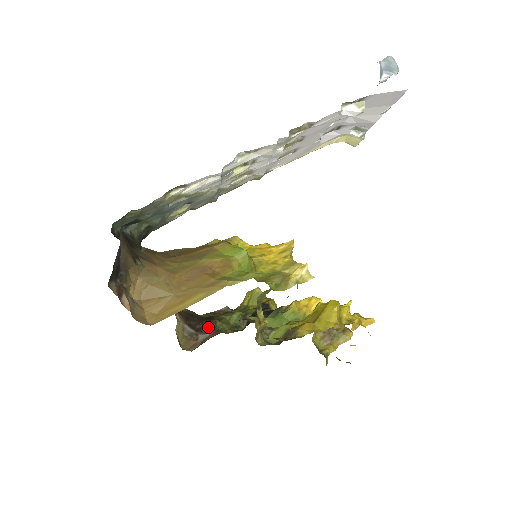
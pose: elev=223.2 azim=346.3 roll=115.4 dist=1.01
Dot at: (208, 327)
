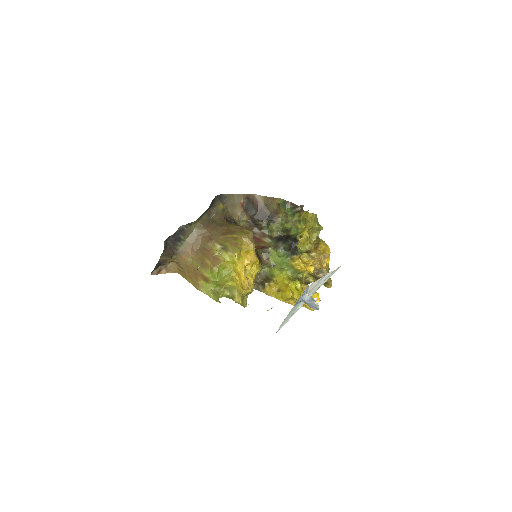
Dot at: (262, 227)
